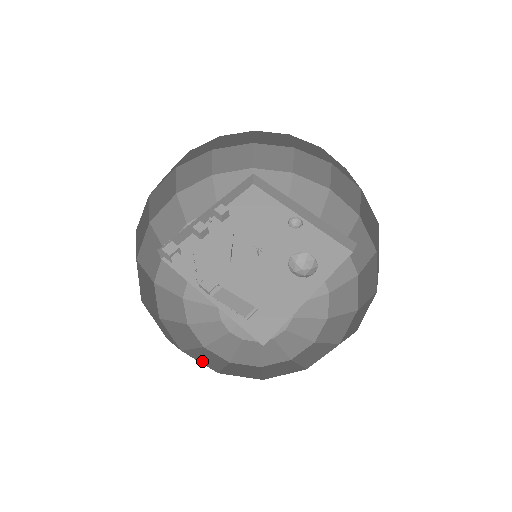
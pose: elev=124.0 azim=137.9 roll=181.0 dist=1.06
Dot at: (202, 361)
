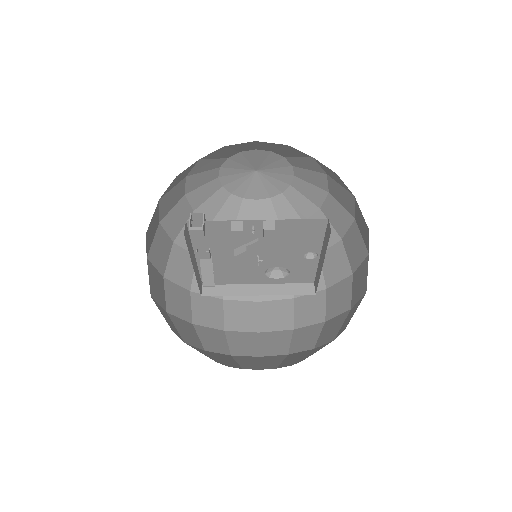
Dot at: (169, 229)
